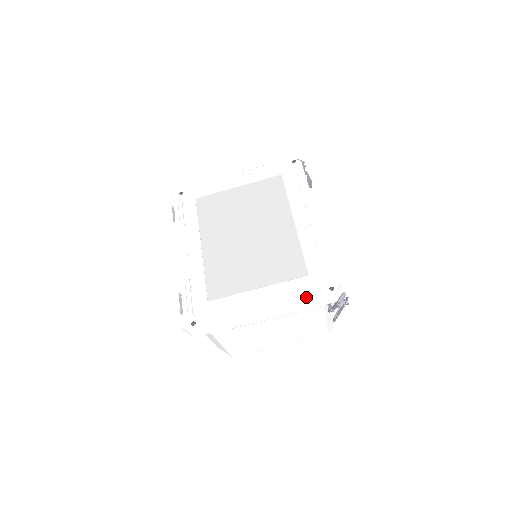
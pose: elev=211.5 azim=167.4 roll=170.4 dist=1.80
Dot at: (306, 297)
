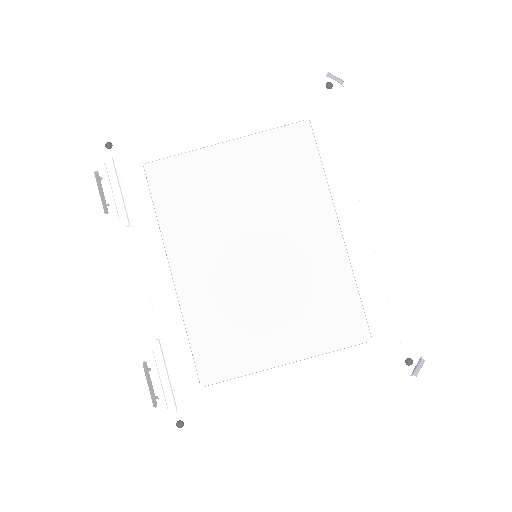
Dot at: (368, 377)
